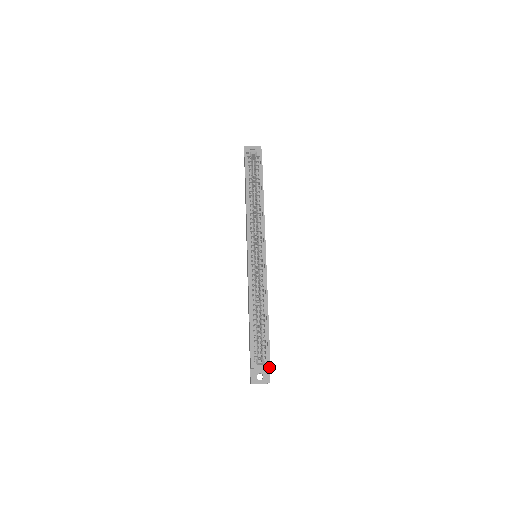
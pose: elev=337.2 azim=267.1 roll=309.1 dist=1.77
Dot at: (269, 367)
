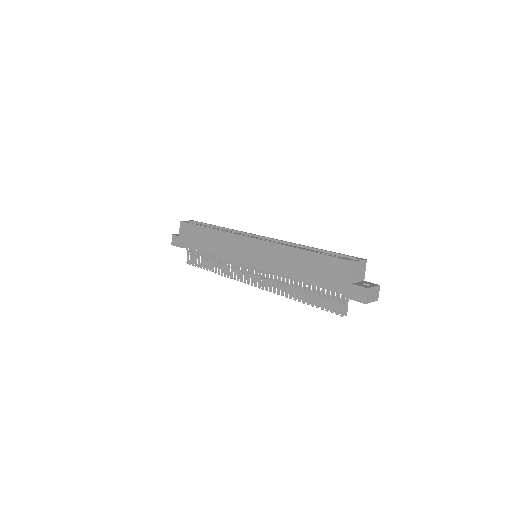
Dot at: (365, 265)
